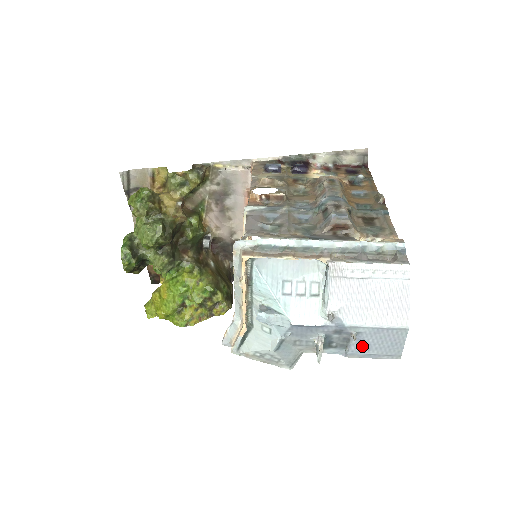
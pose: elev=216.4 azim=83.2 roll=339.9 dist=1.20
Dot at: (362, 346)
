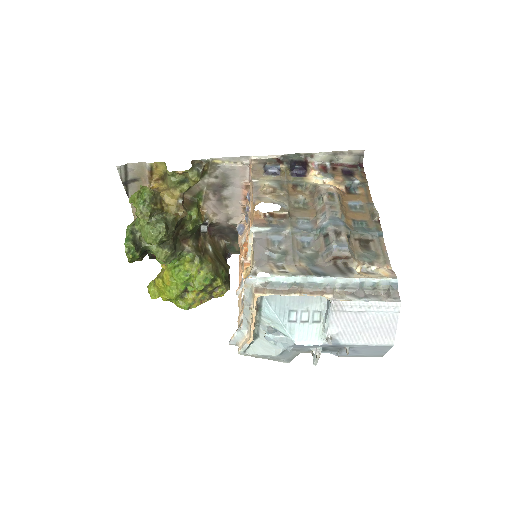
Dot at: (352, 352)
